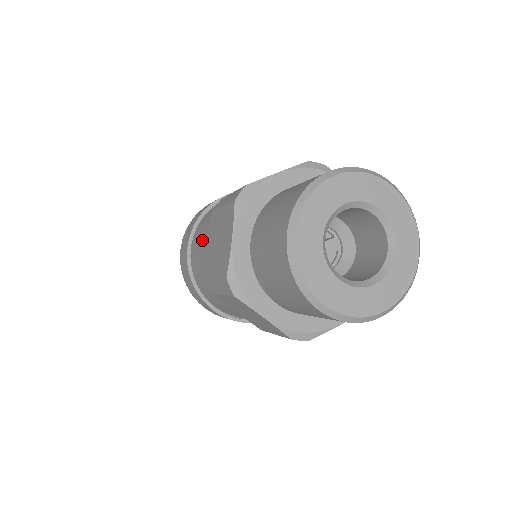
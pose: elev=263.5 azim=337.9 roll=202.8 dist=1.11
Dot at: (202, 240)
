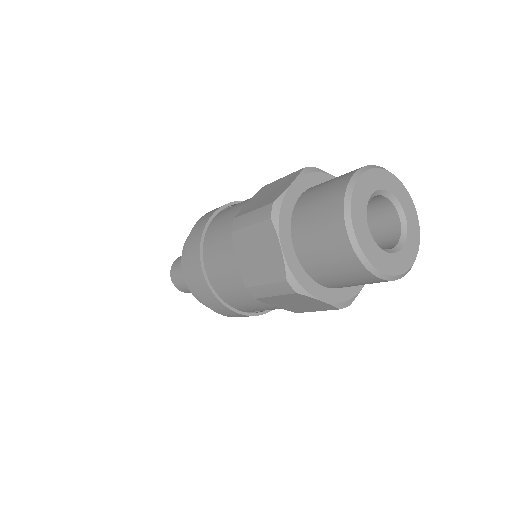
Dot at: (223, 258)
